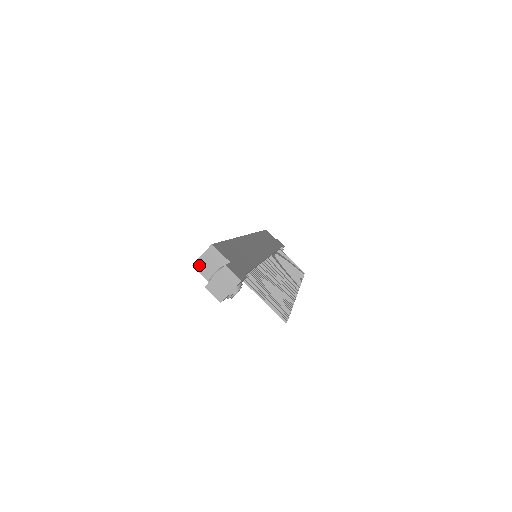
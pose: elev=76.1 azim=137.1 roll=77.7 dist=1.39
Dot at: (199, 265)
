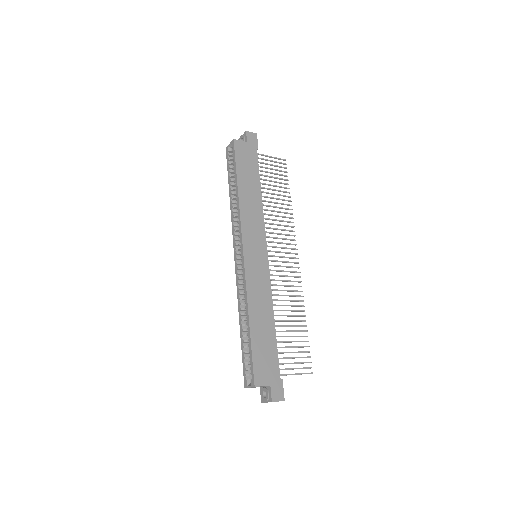
Dot at: occluded
